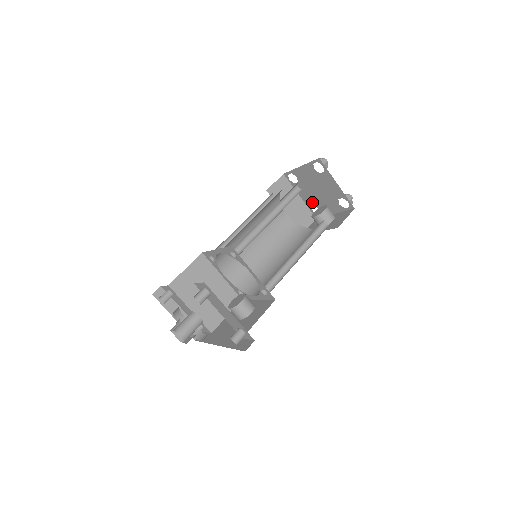
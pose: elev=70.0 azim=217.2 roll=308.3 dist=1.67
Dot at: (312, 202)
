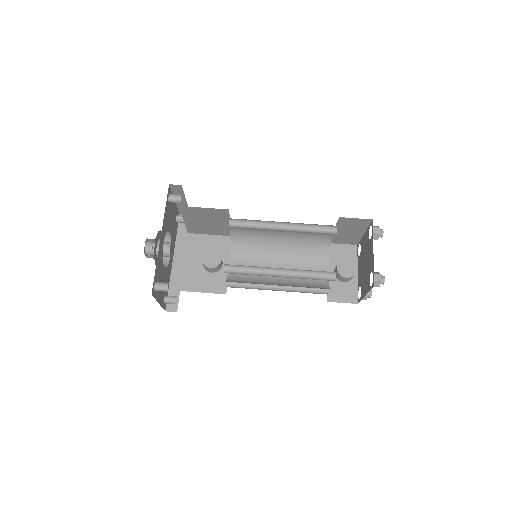
Dot at: (362, 248)
